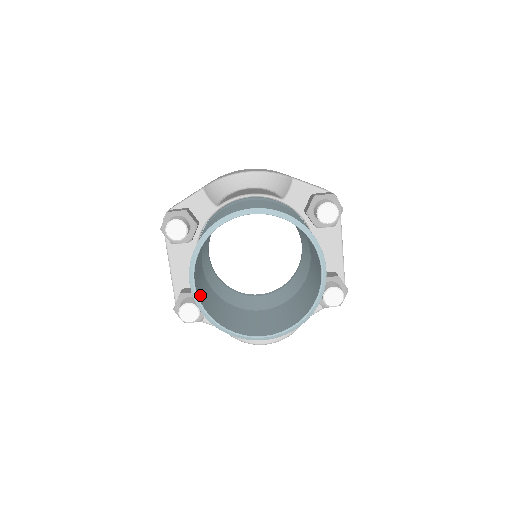
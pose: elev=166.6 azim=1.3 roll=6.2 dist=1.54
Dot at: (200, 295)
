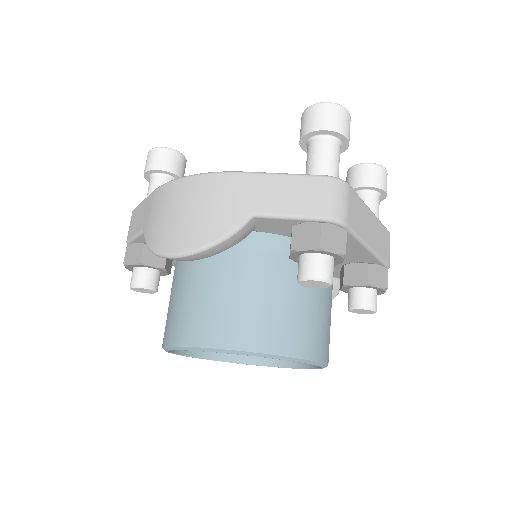
Dot at: occluded
